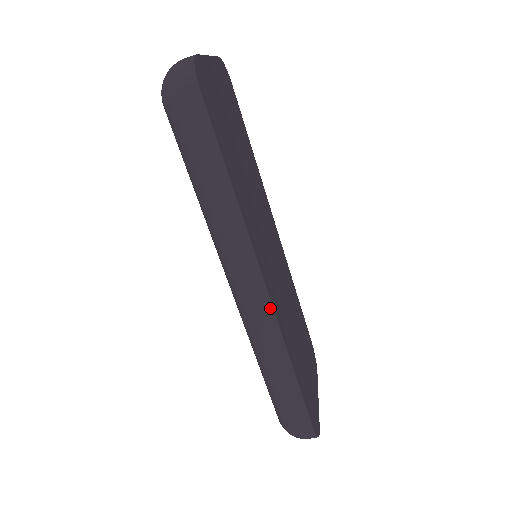
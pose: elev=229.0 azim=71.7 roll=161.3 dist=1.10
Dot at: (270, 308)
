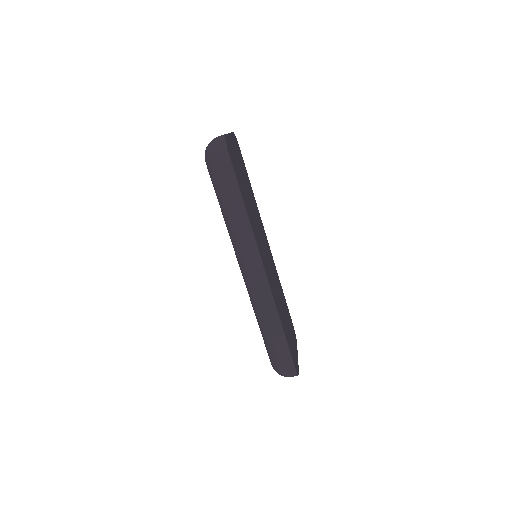
Dot at: (267, 283)
